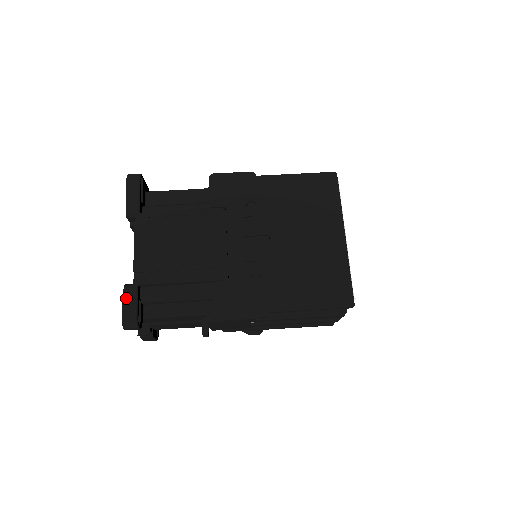
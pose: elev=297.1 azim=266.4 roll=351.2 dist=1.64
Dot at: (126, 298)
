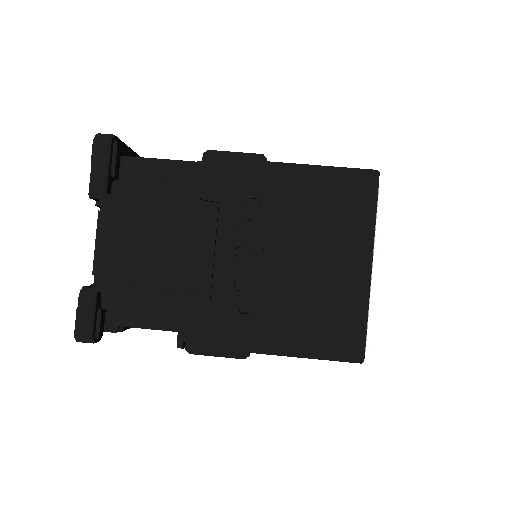
Dot at: (81, 307)
